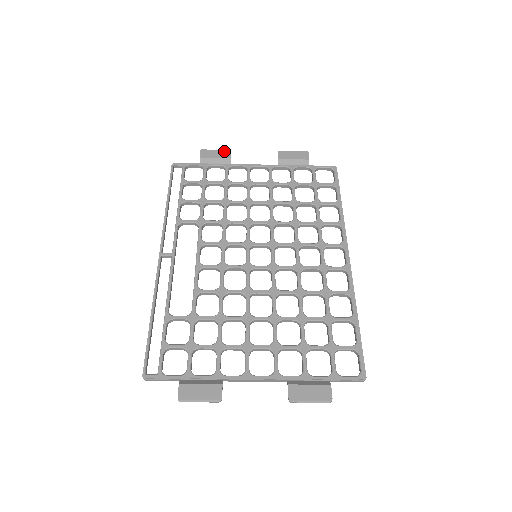
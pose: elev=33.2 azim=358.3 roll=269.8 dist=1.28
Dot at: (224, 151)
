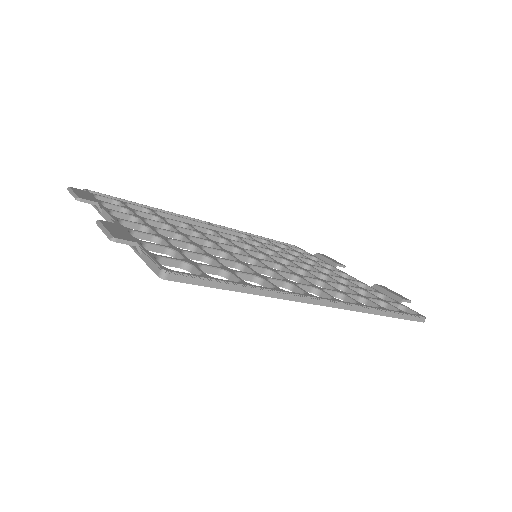
Dot at: (340, 263)
